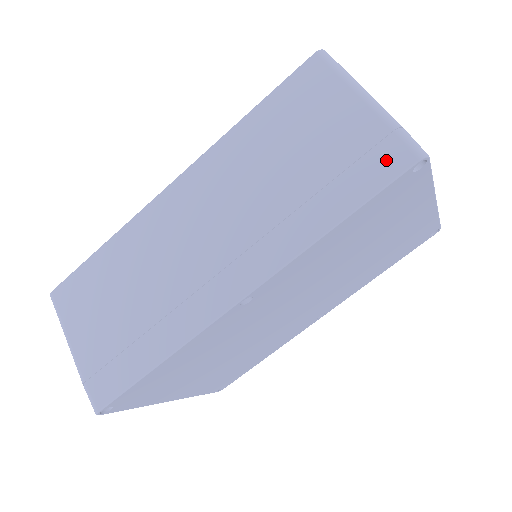
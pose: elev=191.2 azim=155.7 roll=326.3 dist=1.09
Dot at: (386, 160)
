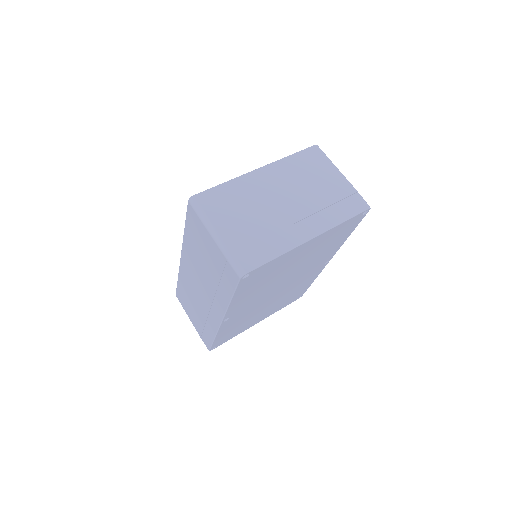
Dot at: (231, 275)
